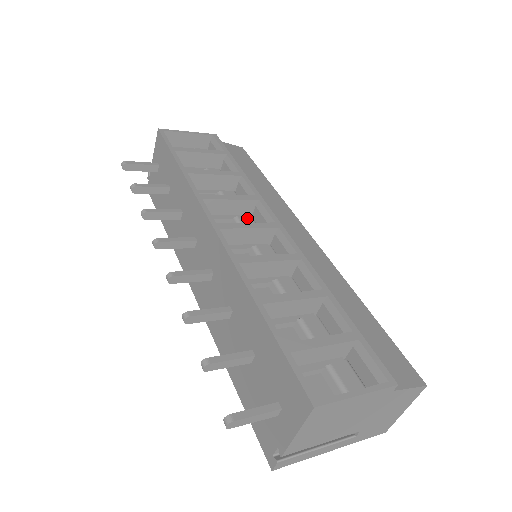
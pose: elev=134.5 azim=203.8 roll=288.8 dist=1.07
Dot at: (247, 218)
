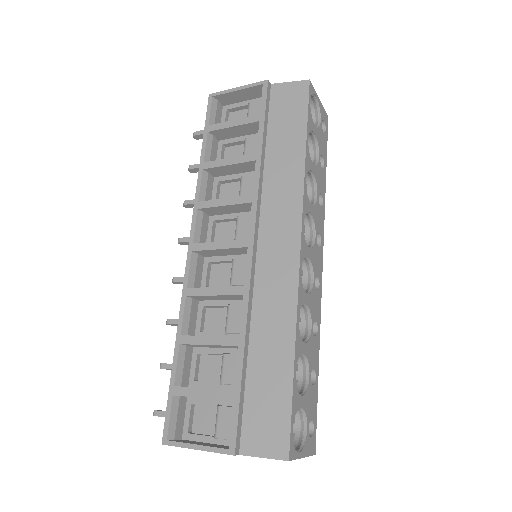
Dot at: (246, 218)
